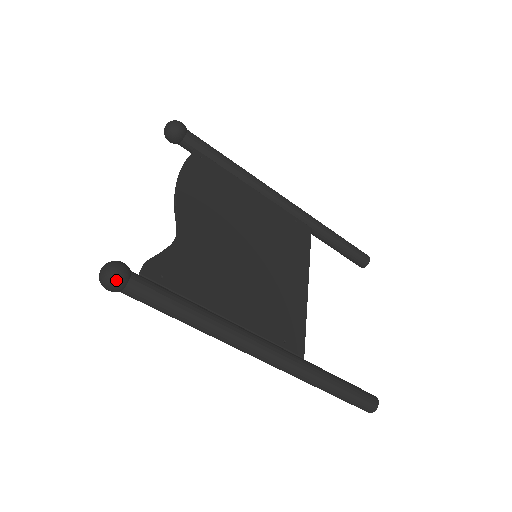
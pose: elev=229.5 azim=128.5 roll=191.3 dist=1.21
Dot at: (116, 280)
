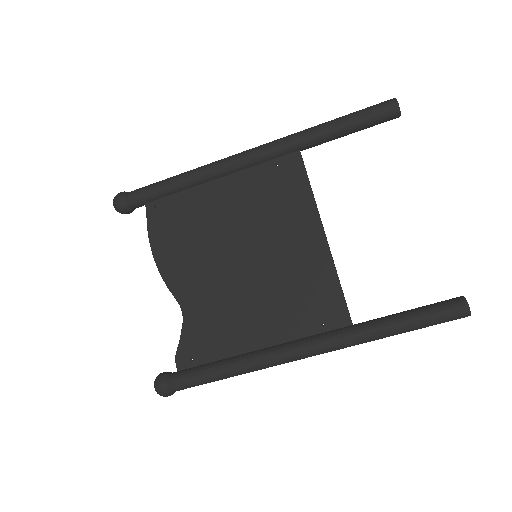
Dot at: (164, 394)
